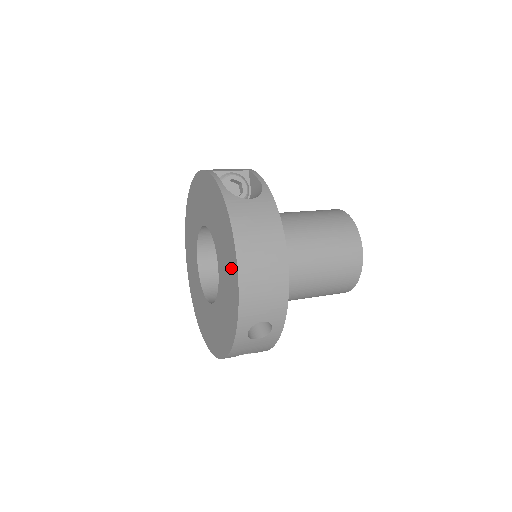
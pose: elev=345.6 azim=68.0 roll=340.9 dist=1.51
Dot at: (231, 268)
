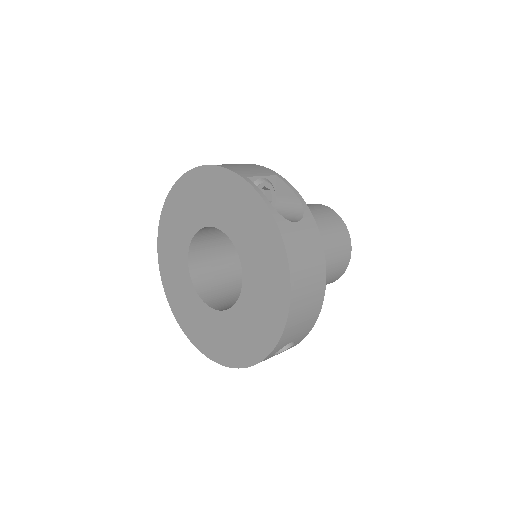
Dot at: (275, 296)
